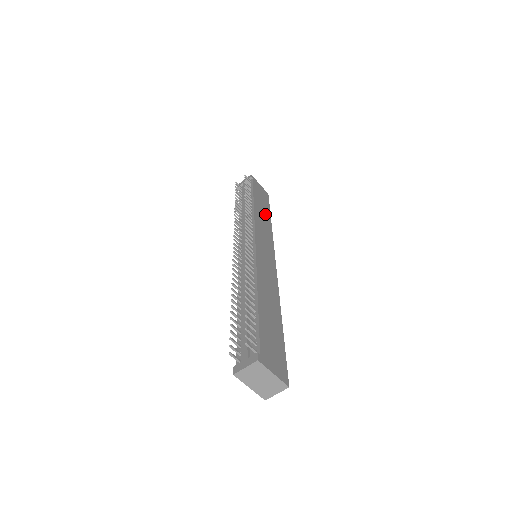
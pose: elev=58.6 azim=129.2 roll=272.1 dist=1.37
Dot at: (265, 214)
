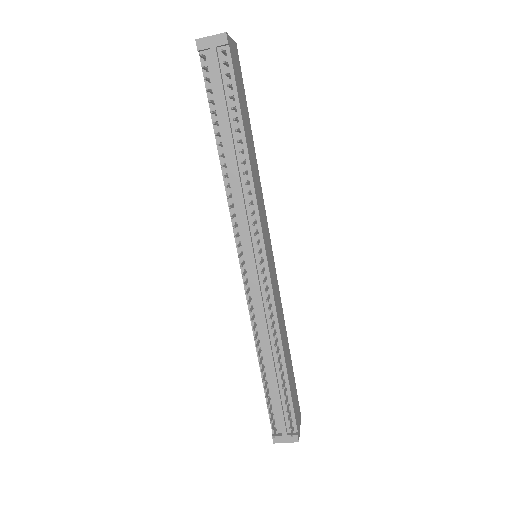
Dot at: (251, 143)
